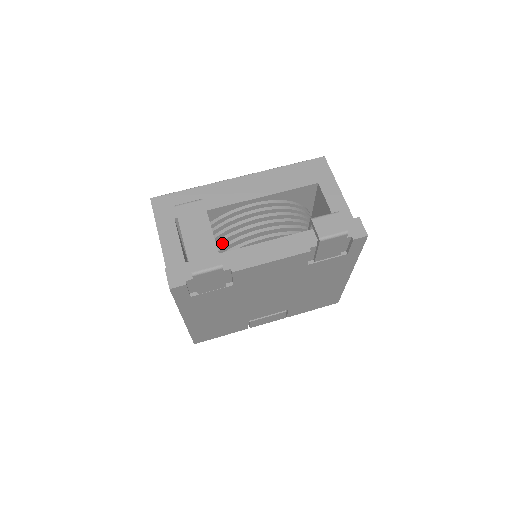
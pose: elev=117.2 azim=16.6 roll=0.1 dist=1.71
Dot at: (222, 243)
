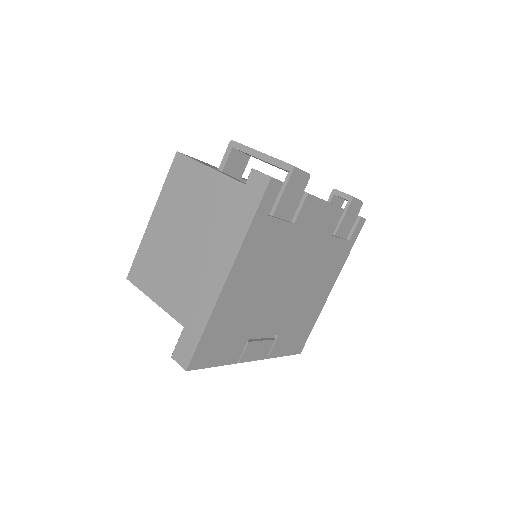
Dot at: occluded
